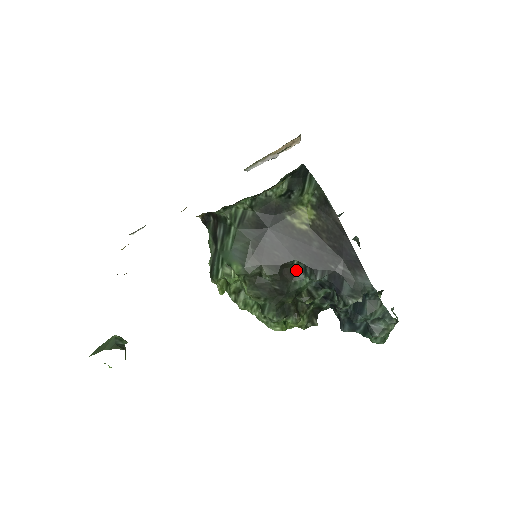
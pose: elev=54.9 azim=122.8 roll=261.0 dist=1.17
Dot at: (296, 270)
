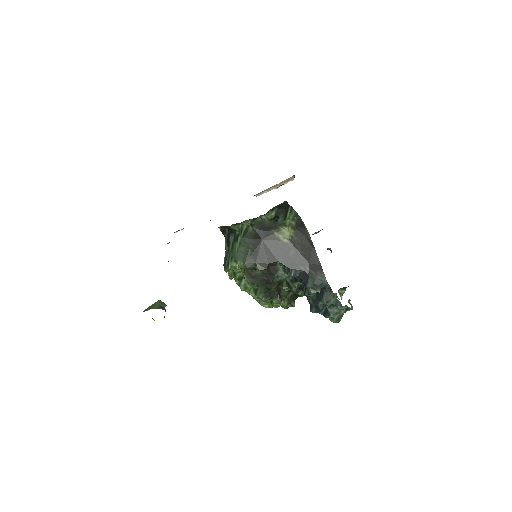
Dot at: (279, 268)
